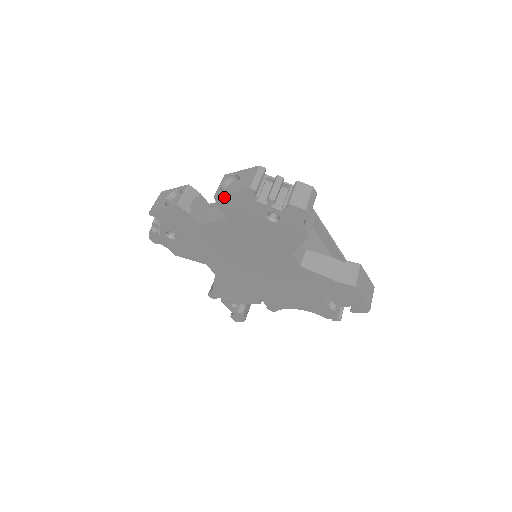
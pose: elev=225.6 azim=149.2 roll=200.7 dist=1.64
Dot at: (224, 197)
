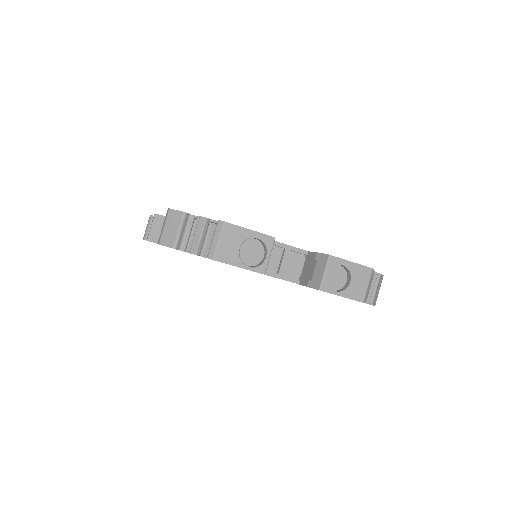
Dot at: occluded
